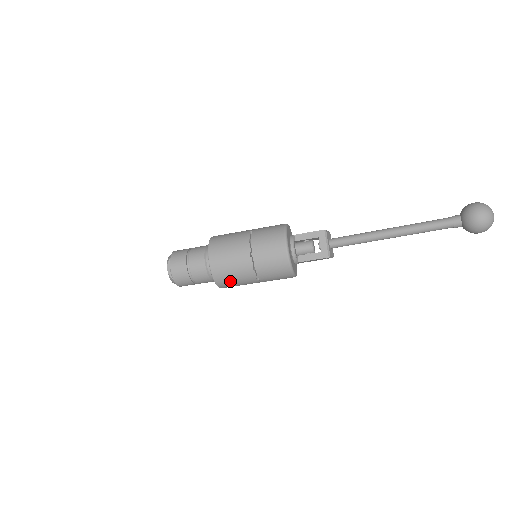
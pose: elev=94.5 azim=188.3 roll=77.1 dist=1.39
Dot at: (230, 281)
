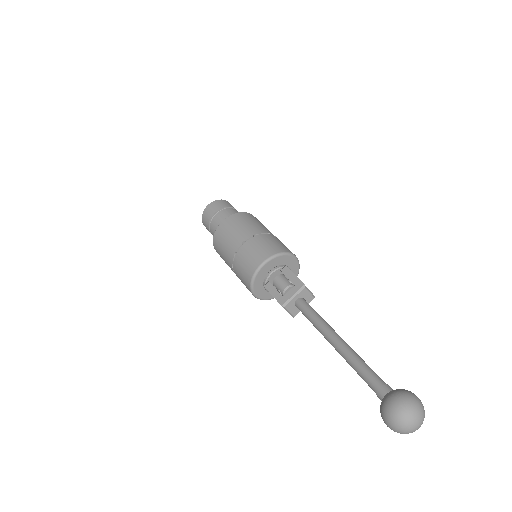
Dot at: (220, 249)
